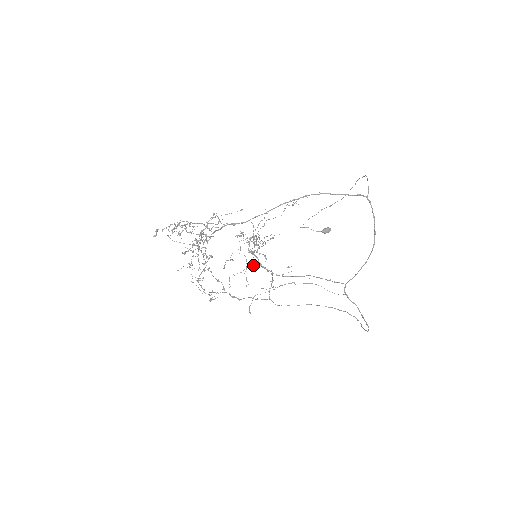
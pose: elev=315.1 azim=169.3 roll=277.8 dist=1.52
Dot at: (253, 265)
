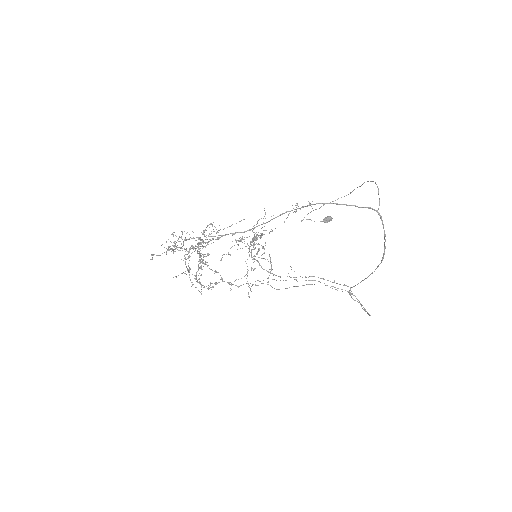
Dot at: (254, 269)
